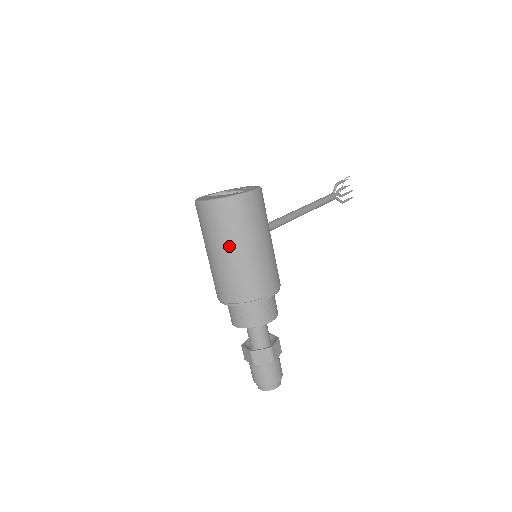
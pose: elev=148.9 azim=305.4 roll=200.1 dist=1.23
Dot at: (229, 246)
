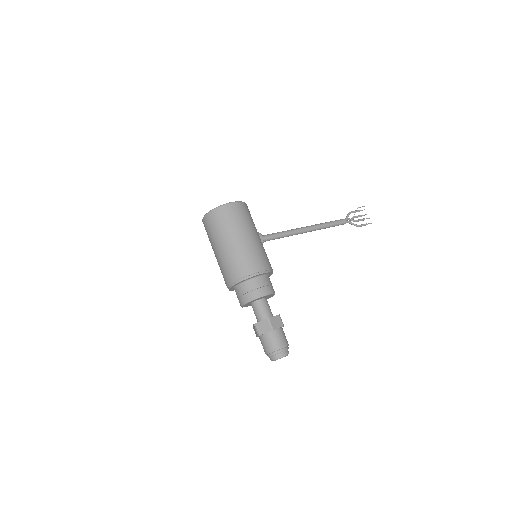
Dot at: (221, 241)
